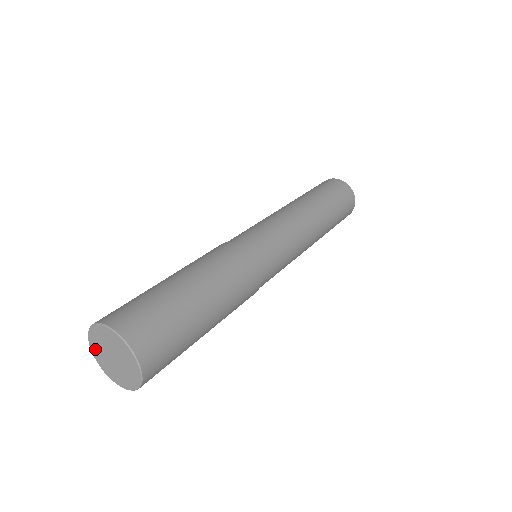
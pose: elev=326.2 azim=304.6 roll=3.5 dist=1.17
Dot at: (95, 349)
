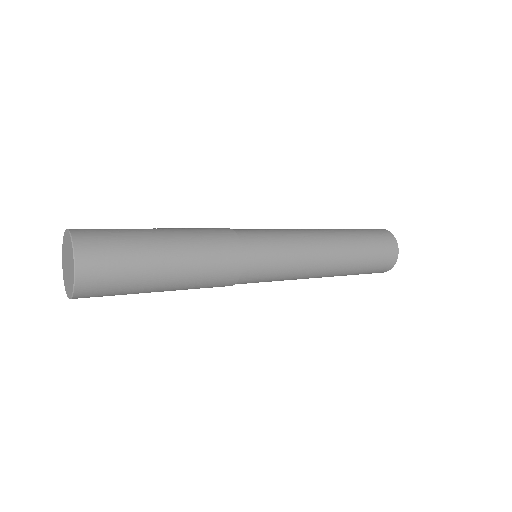
Dot at: (63, 252)
